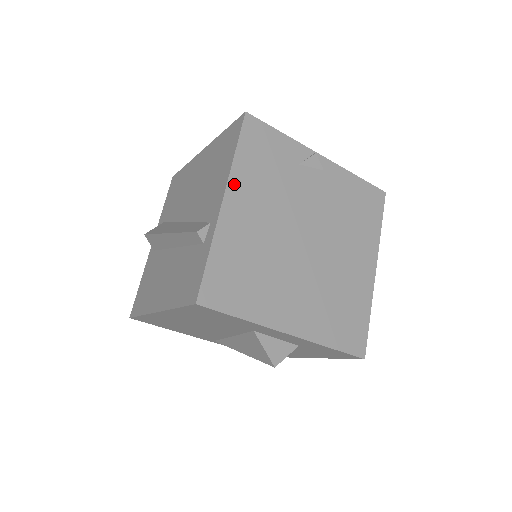
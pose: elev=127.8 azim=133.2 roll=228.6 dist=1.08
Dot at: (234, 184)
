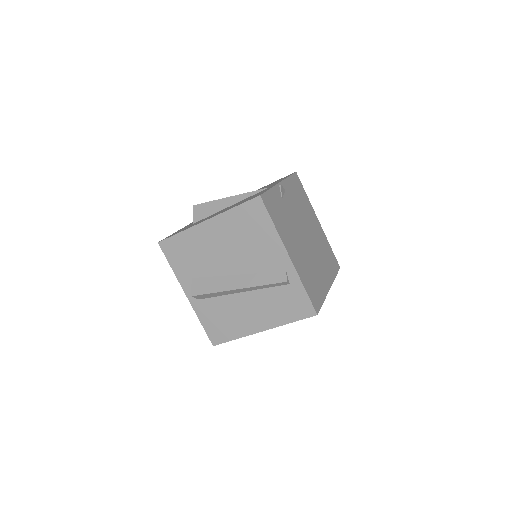
Dot at: (285, 243)
